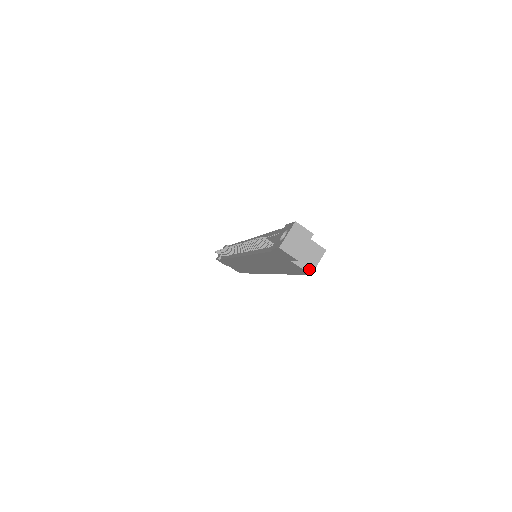
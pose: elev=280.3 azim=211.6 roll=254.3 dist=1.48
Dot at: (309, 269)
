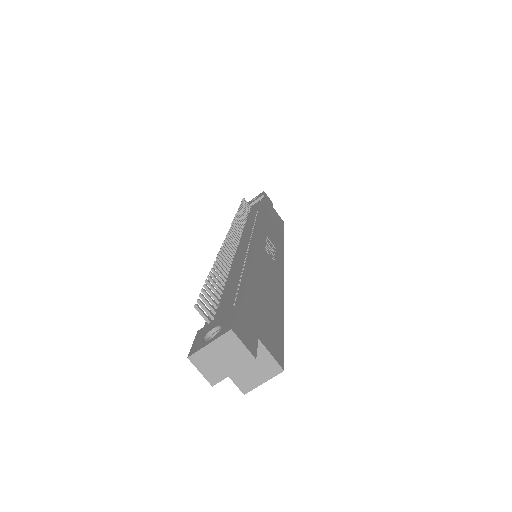
Dot at: (244, 386)
